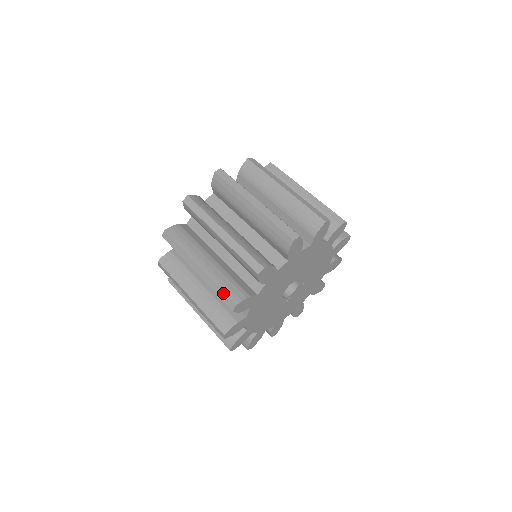
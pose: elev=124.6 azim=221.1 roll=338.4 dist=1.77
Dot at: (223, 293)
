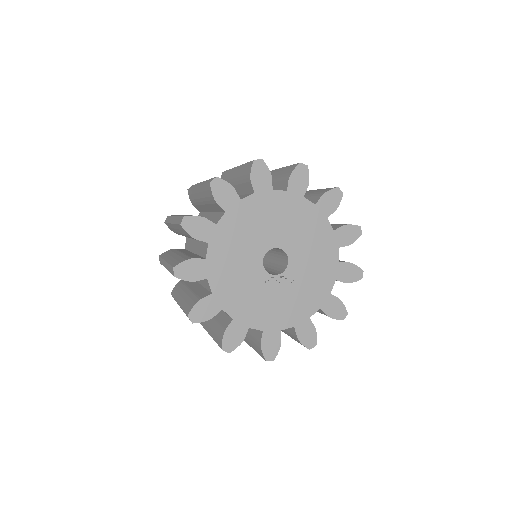
Dot at: occluded
